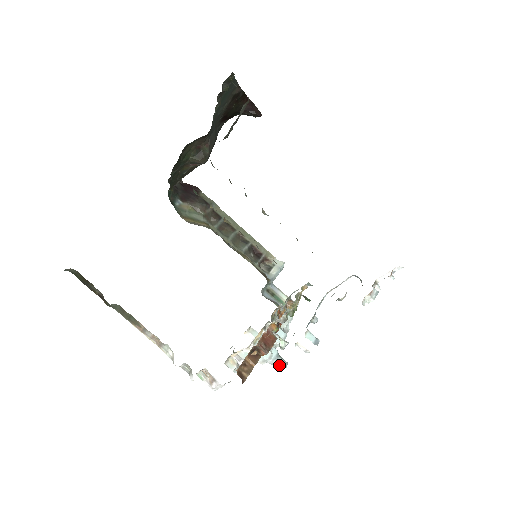
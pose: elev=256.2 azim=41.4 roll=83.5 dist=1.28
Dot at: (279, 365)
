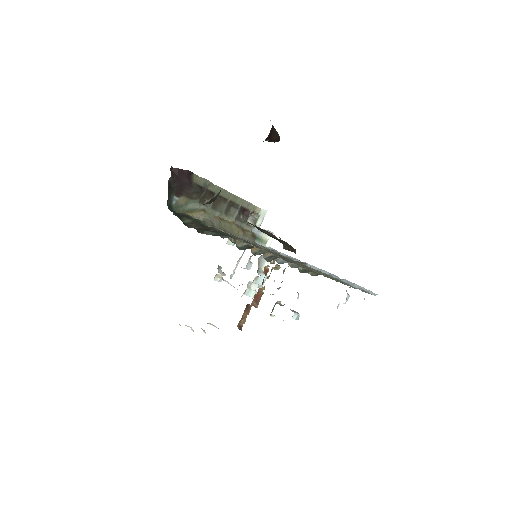
Dot at: occluded
